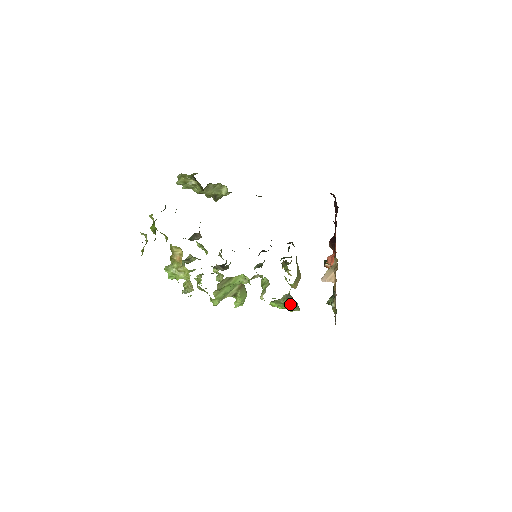
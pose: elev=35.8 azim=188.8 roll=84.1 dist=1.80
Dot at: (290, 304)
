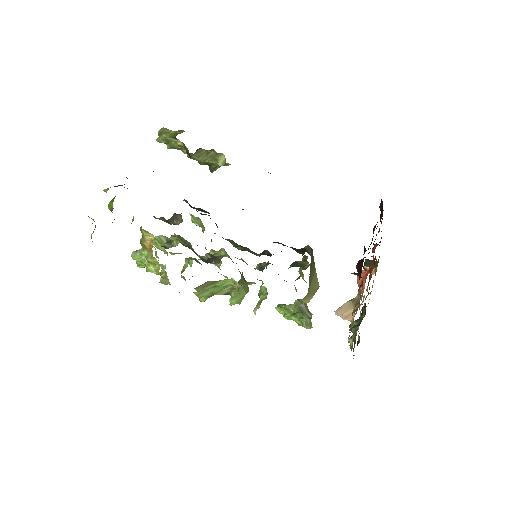
Dot at: (300, 316)
